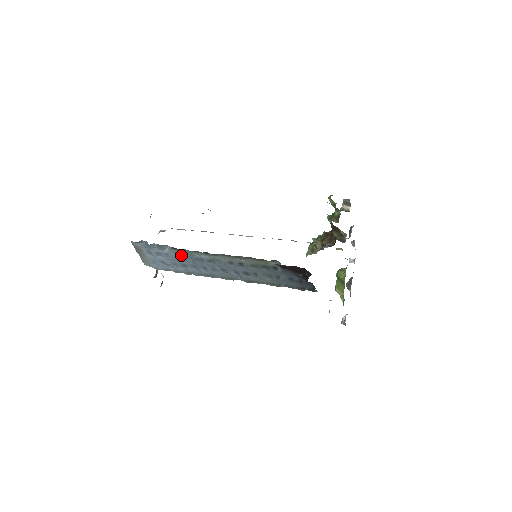
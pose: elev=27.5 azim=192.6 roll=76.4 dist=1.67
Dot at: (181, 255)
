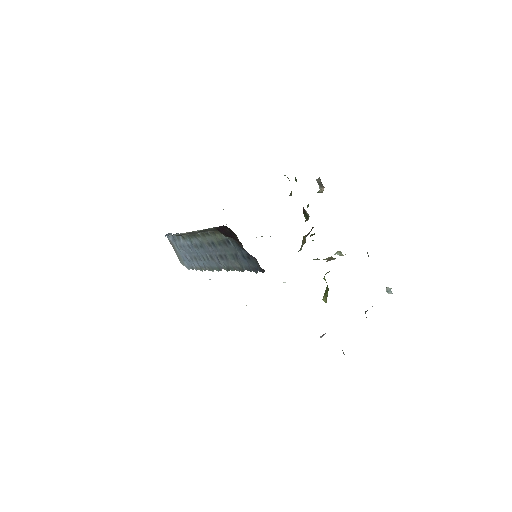
Dot at: (189, 244)
